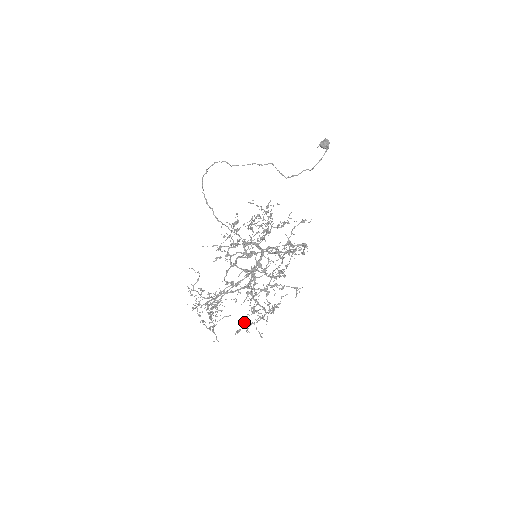
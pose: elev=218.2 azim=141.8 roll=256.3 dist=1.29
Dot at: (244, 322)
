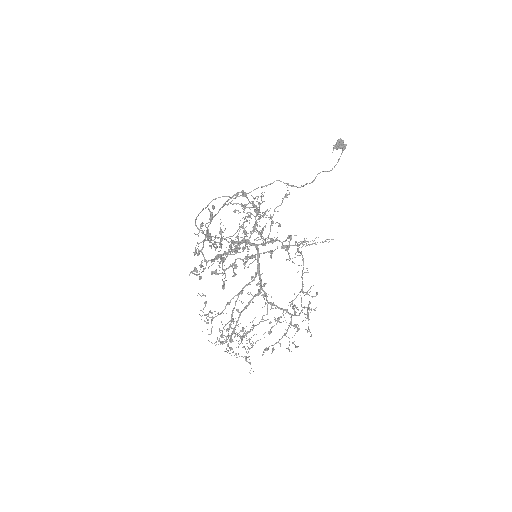
Dot at: (269, 334)
